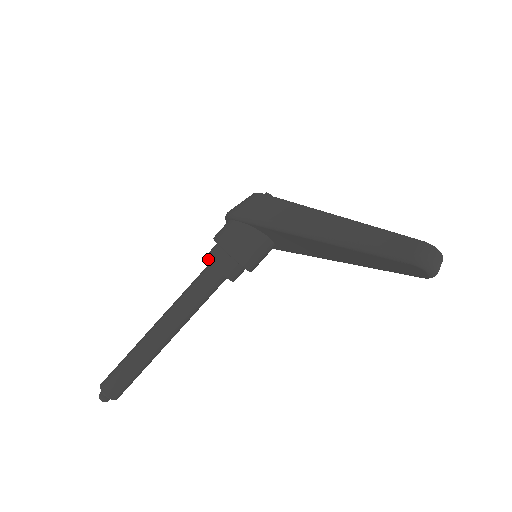
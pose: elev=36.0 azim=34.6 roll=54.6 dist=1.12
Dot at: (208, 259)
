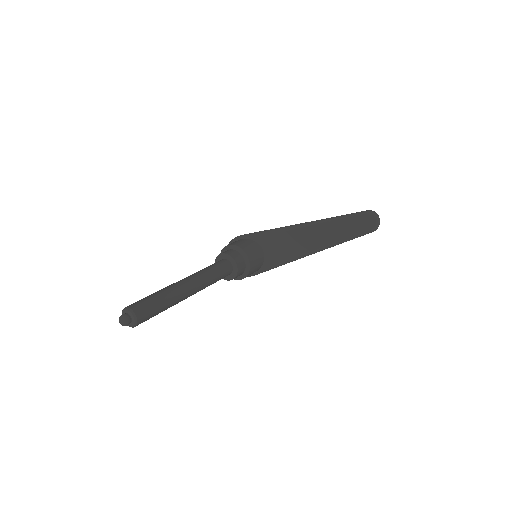
Dot at: (222, 253)
